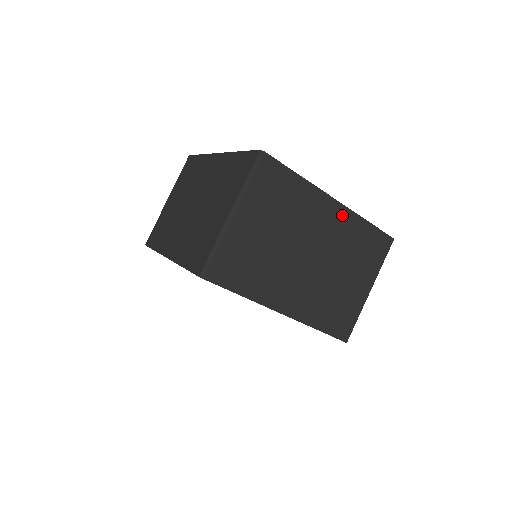
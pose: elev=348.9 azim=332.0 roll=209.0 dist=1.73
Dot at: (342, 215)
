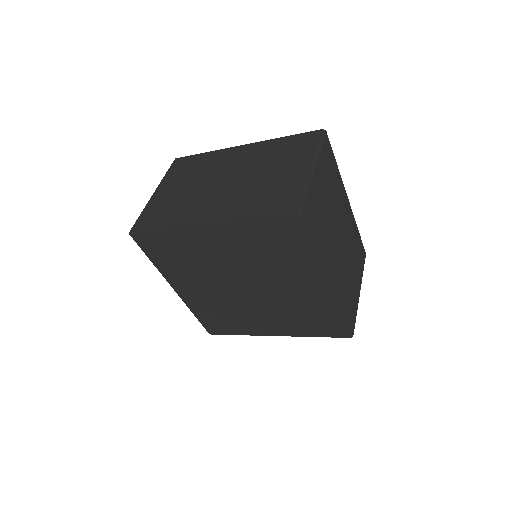
Dot at: (350, 215)
